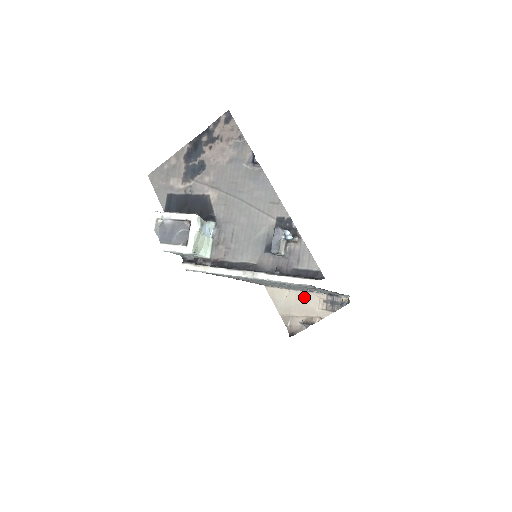
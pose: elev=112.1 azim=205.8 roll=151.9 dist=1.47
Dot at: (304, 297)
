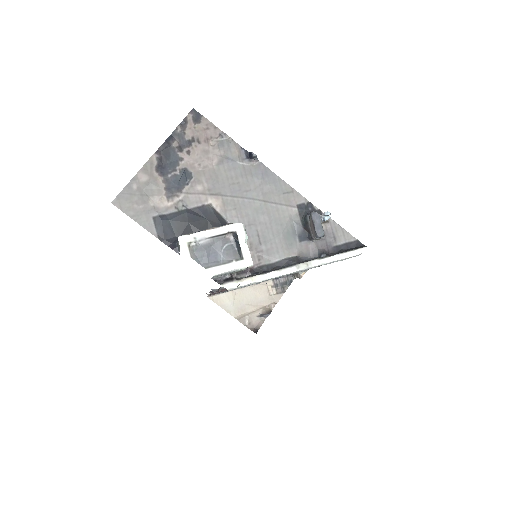
Dot at: (252, 291)
